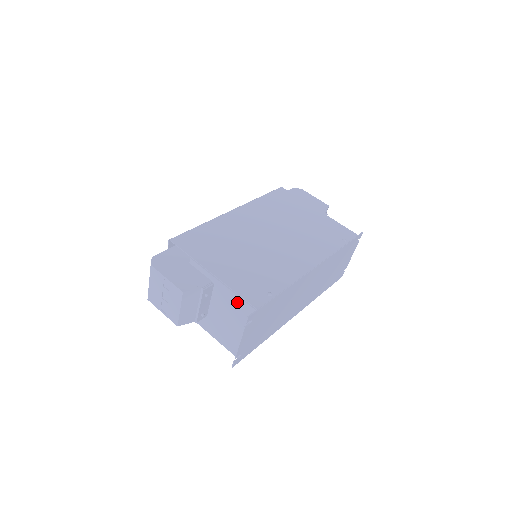
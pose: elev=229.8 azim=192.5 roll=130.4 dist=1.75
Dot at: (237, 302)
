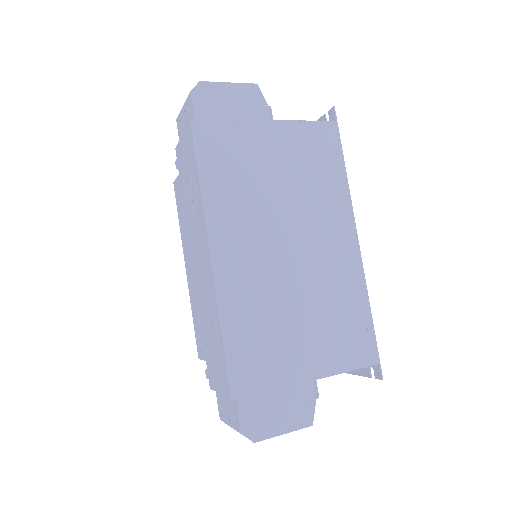
Dot at: occluded
